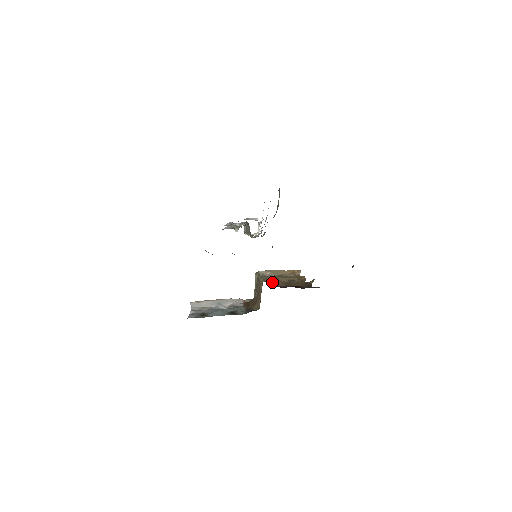
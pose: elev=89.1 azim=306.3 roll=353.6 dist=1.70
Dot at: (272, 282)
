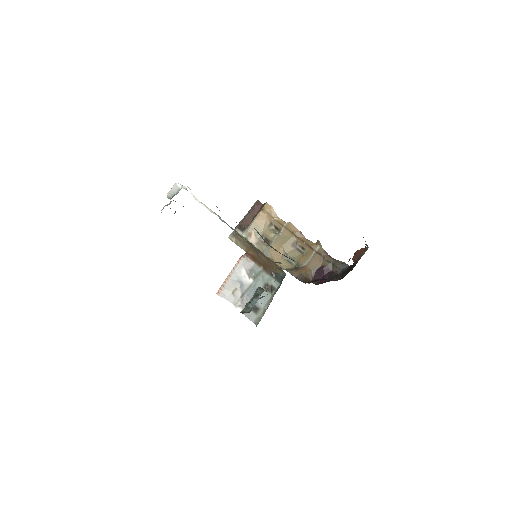
Dot at: (287, 263)
